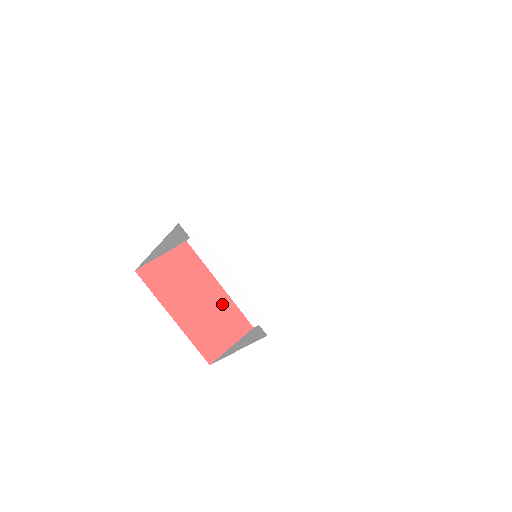
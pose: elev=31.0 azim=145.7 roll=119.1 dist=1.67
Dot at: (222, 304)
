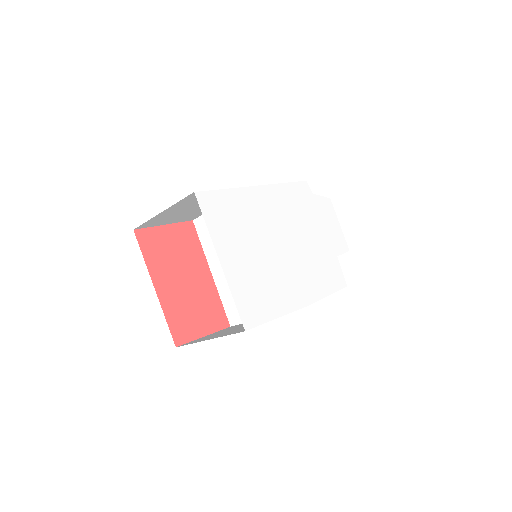
Dot at: (207, 293)
